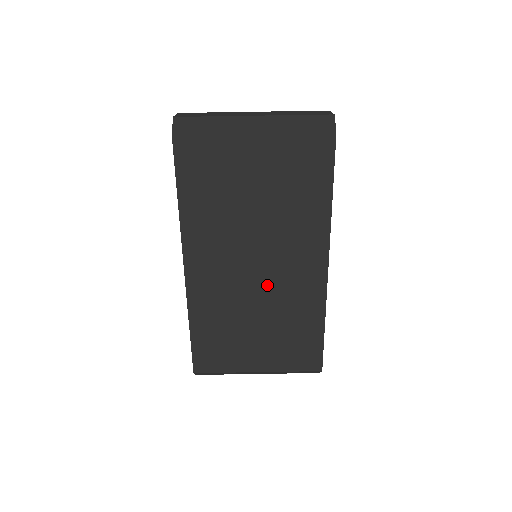
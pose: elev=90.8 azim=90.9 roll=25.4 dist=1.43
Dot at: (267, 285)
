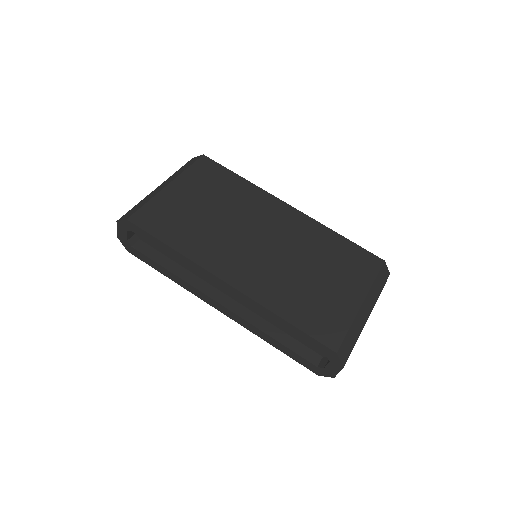
Dot at: (281, 244)
